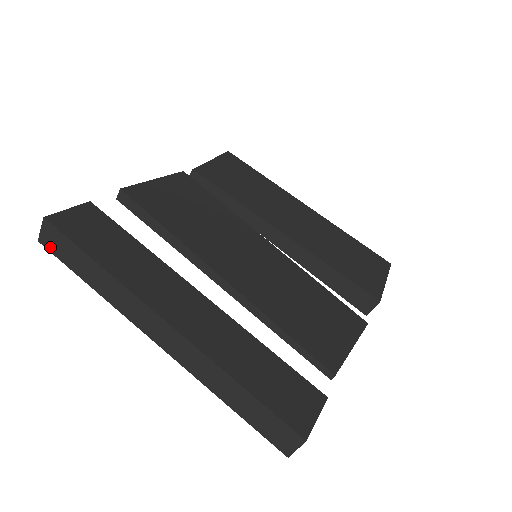
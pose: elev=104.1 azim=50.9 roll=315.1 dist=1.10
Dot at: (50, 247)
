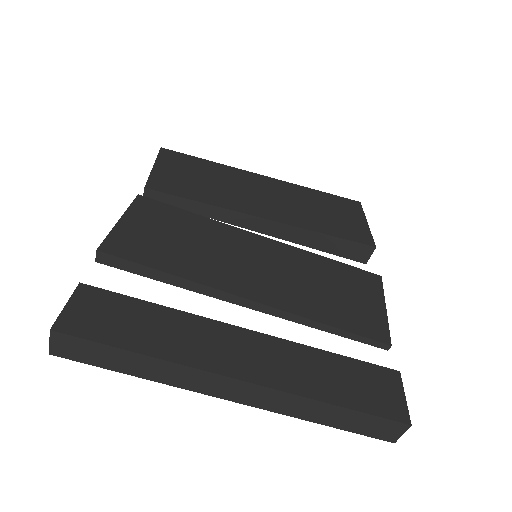
Dot at: (68, 355)
